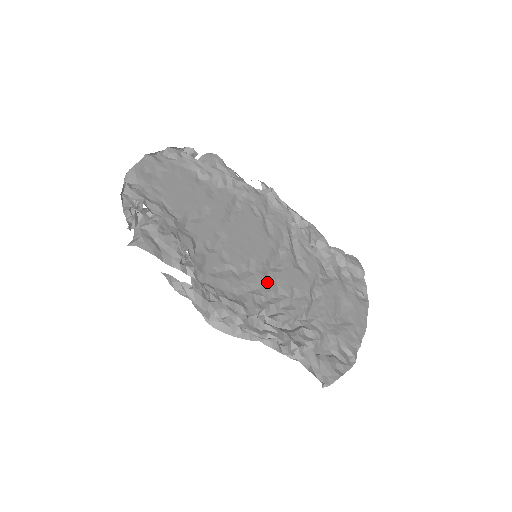
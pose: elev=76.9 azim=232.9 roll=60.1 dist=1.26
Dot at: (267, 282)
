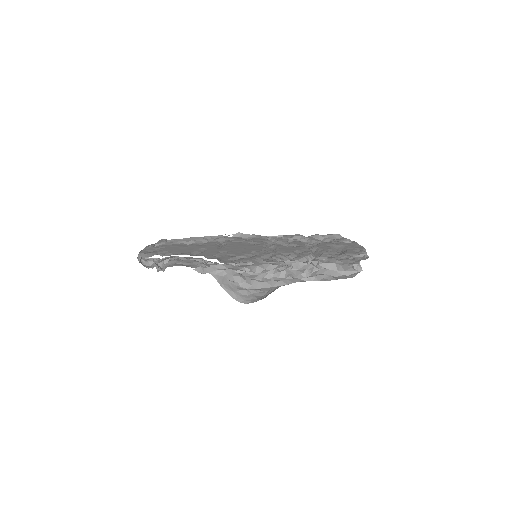
Dot at: (272, 254)
